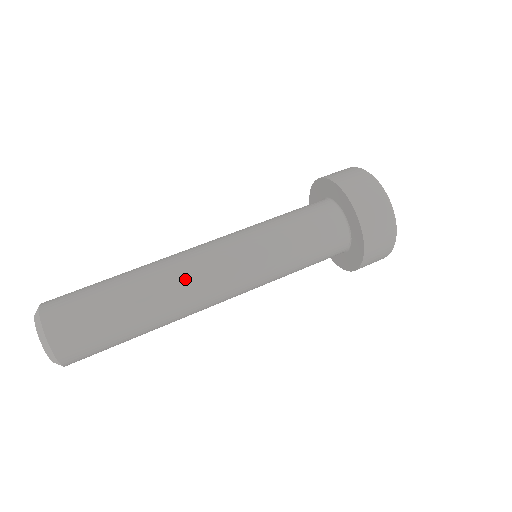
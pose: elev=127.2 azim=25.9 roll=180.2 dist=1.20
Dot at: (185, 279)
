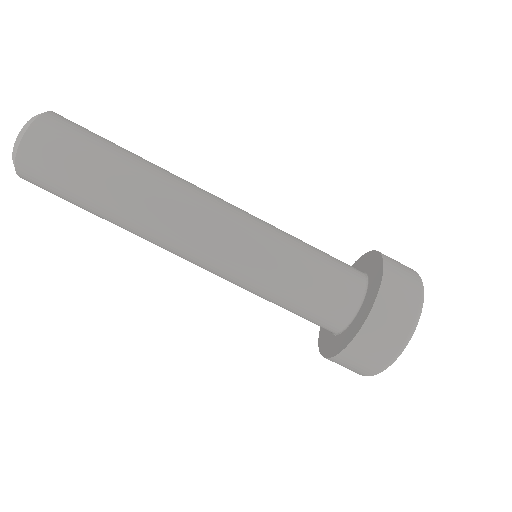
Dot at: (160, 238)
